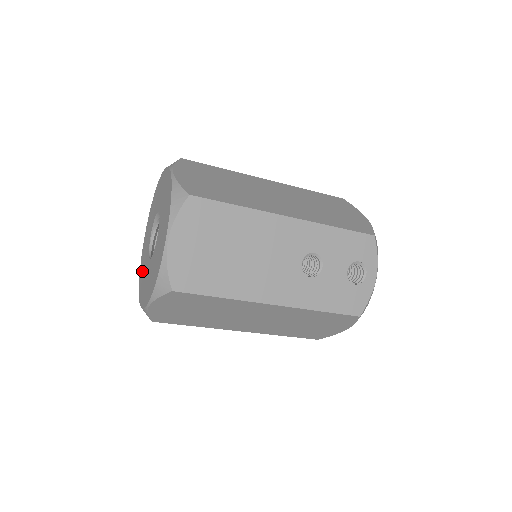
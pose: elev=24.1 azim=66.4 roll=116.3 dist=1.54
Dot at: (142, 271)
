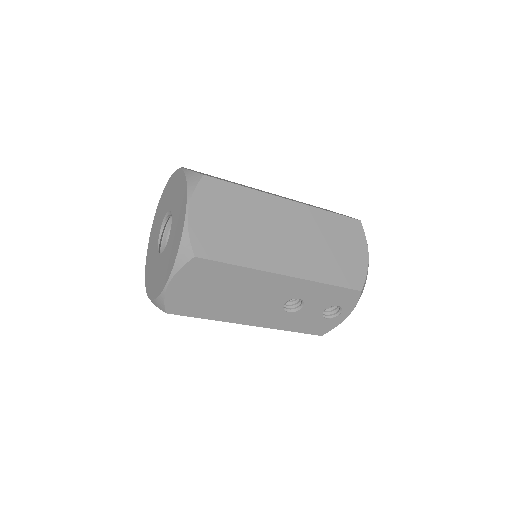
Dot at: (152, 236)
